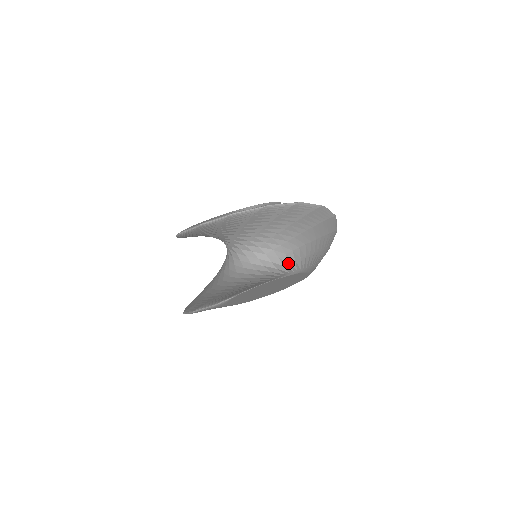
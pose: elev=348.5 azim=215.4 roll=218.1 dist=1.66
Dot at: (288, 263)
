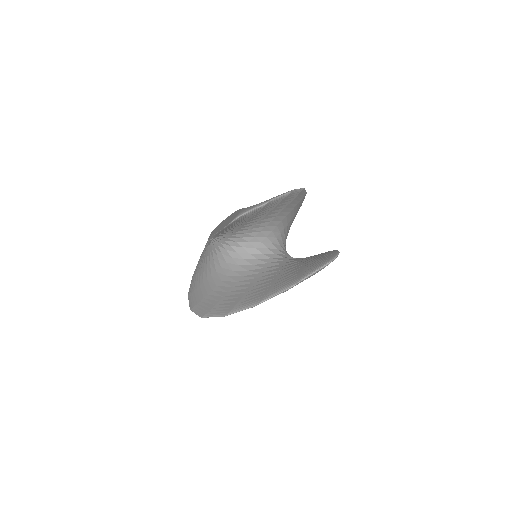
Dot at: occluded
